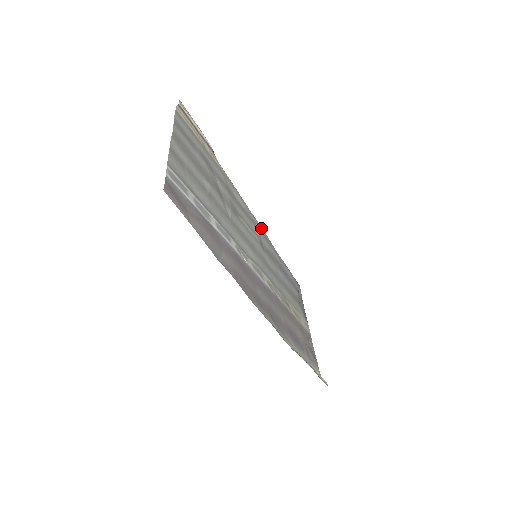
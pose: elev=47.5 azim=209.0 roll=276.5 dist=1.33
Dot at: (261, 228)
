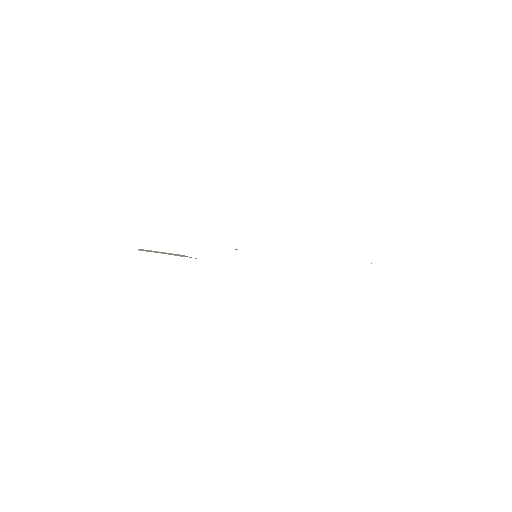
Dot at: occluded
